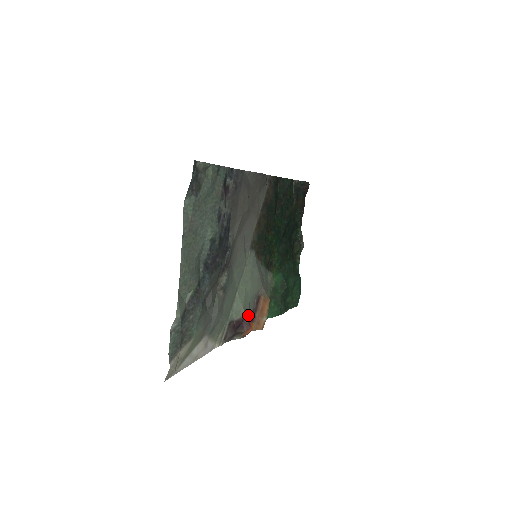
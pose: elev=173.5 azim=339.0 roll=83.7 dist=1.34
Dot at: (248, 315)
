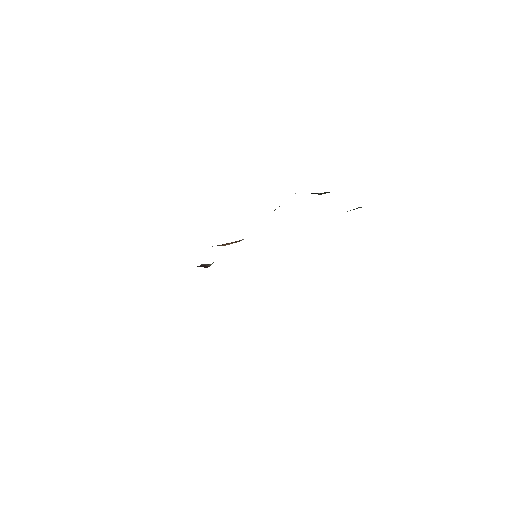
Dot at: occluded
